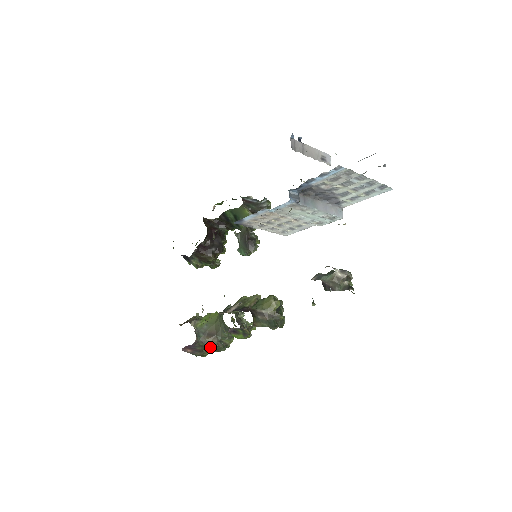
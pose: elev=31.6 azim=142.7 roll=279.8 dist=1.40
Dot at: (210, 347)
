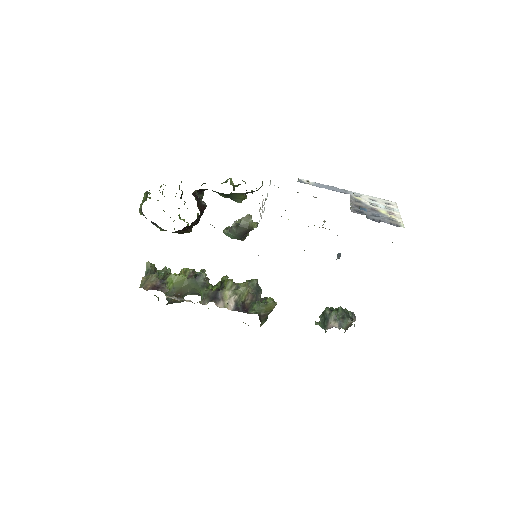
Dot at: occluded
